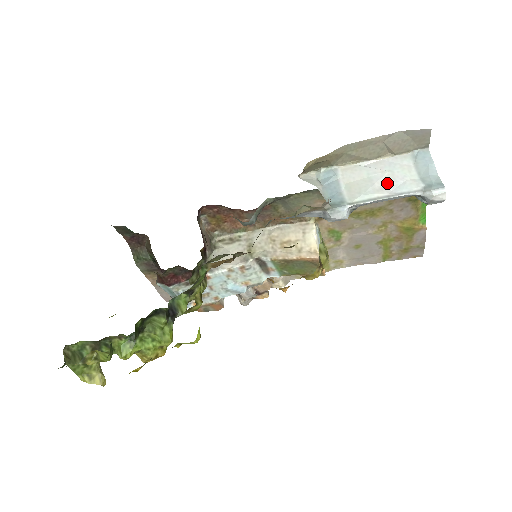
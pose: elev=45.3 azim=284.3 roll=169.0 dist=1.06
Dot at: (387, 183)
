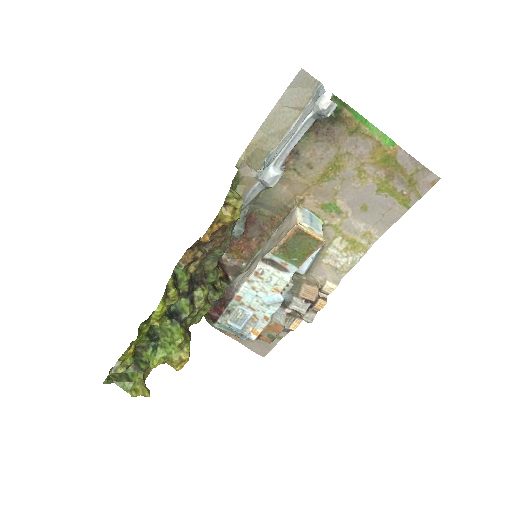
Dot at: (295, 128)
